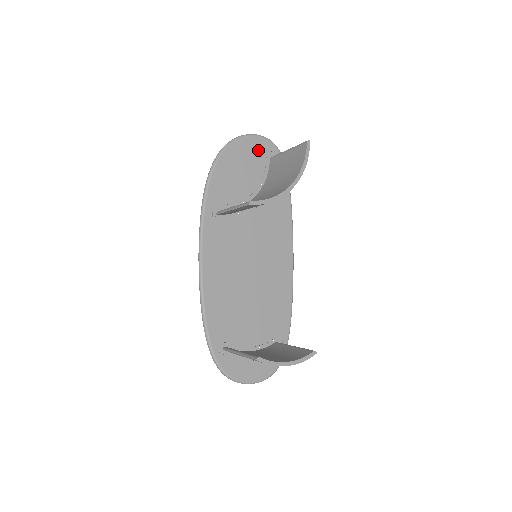
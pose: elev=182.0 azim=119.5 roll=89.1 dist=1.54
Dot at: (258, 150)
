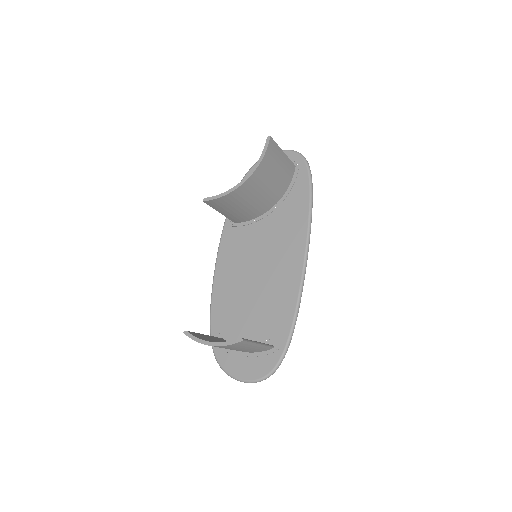
Dot at: occluded
